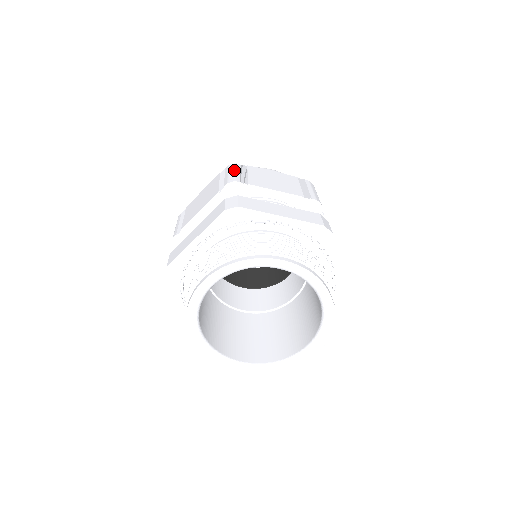
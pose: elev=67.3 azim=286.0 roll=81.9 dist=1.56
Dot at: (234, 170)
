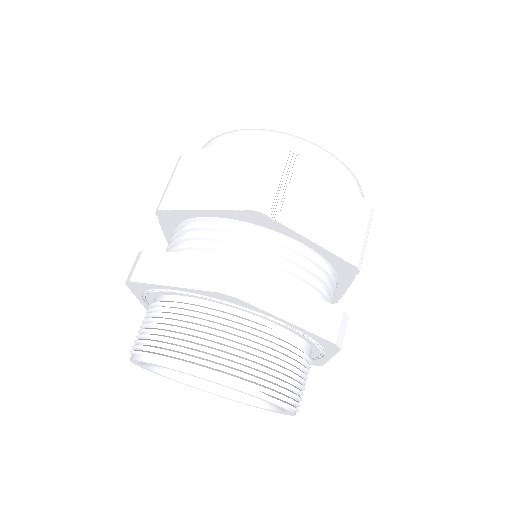
Dot at: (172, 176)
